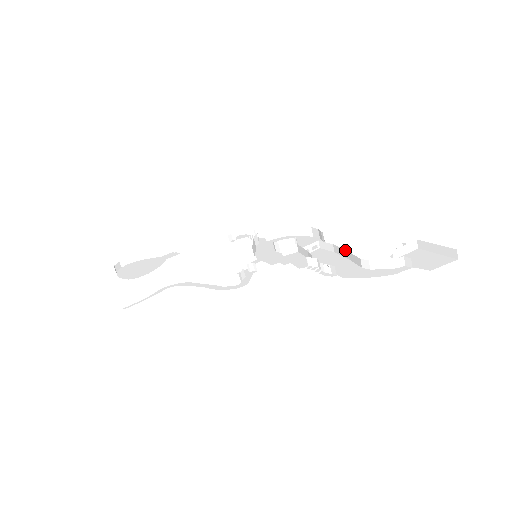
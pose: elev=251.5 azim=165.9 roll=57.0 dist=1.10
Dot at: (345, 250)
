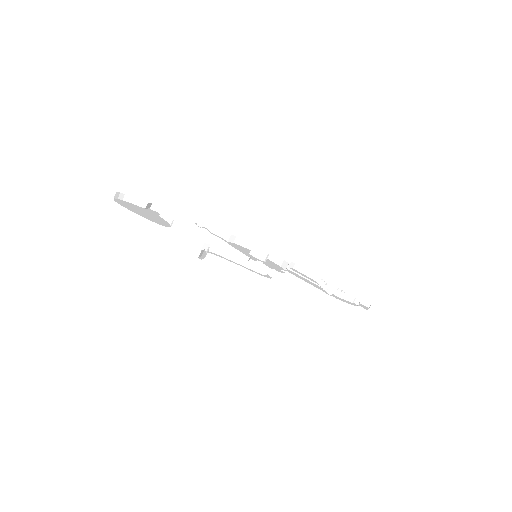
Dot at: occluded
